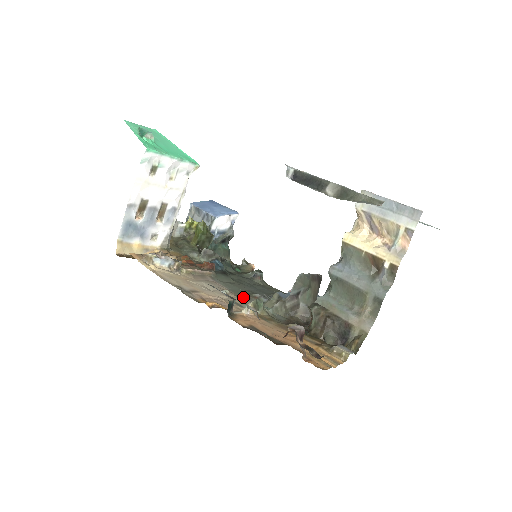
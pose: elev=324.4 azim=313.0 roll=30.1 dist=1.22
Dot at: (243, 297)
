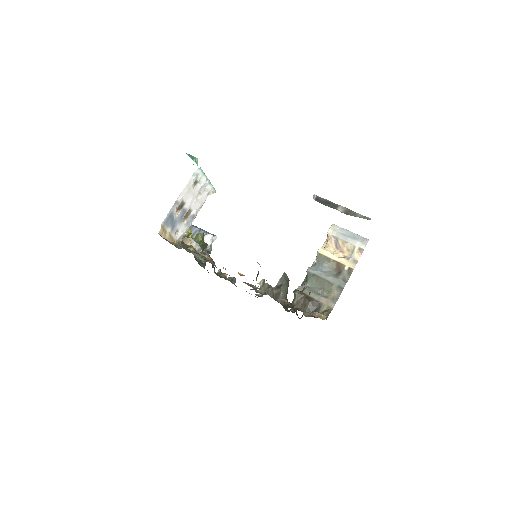
Dot at: (244, 282)
